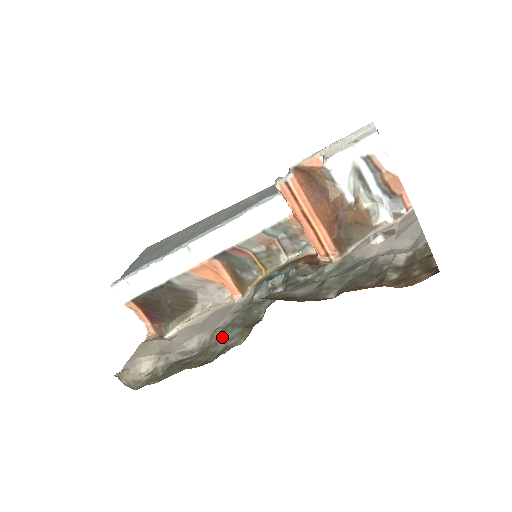
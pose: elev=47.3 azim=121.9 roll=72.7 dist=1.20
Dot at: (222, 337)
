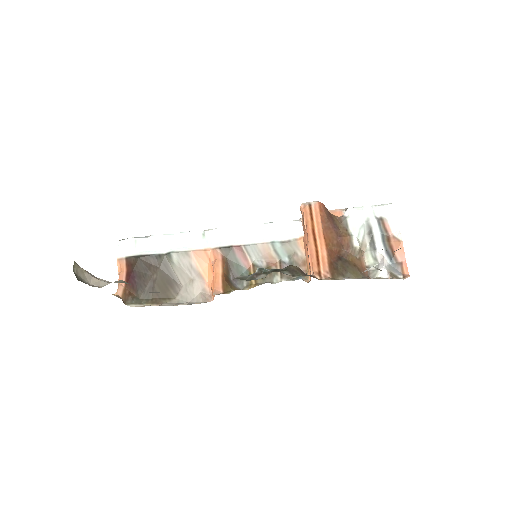
Dot at: occluded
